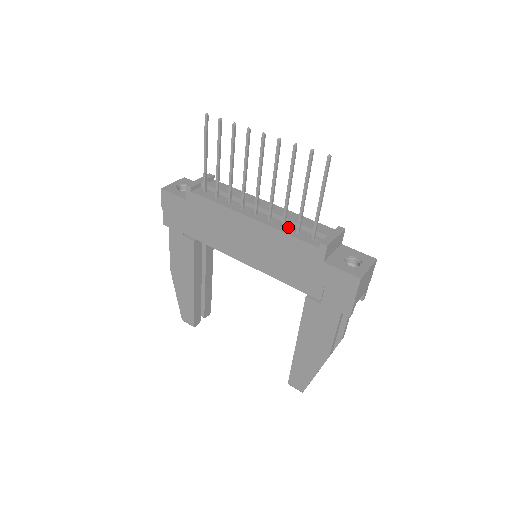
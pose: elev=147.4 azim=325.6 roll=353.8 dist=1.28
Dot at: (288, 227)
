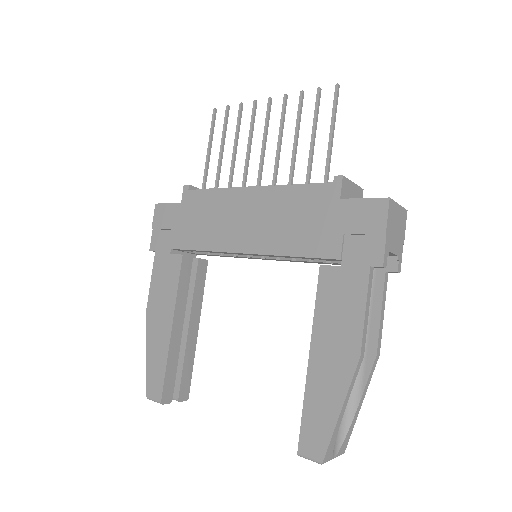
Dot at: occluded
